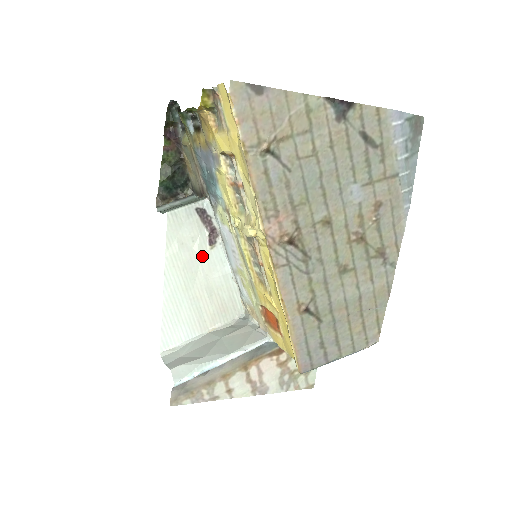
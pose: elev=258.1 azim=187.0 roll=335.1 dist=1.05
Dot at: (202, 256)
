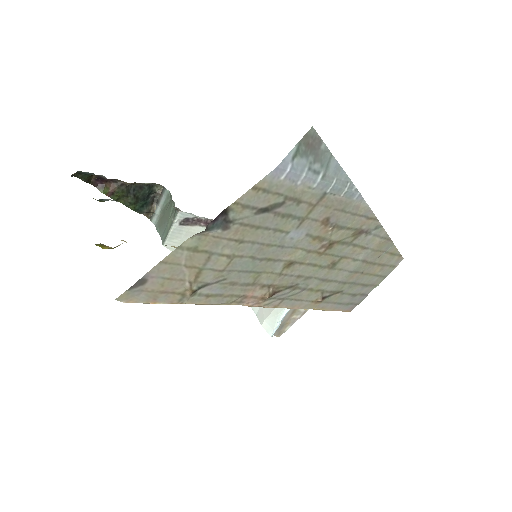
Dot at: occluded
